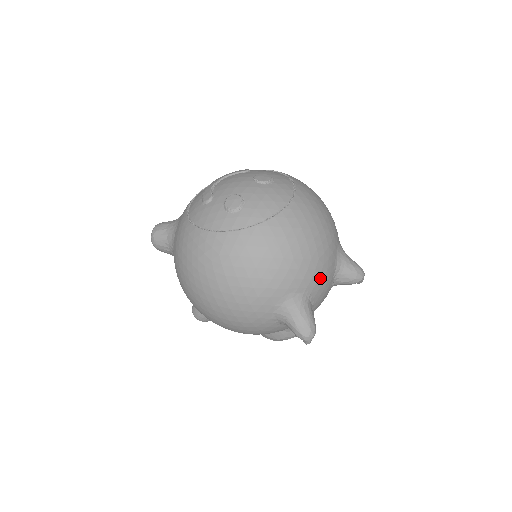
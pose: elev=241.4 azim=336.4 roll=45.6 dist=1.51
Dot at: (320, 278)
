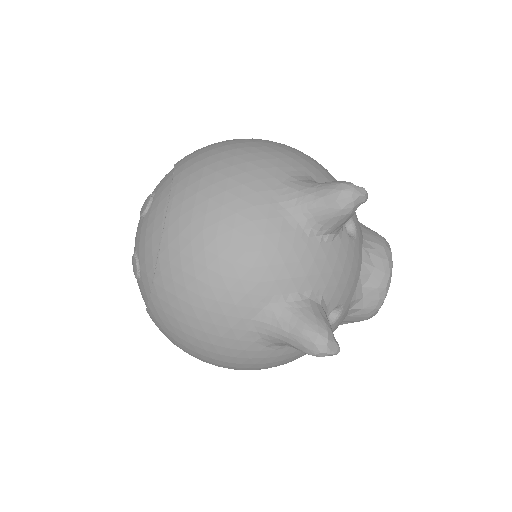
Dot at: (274, 268)
